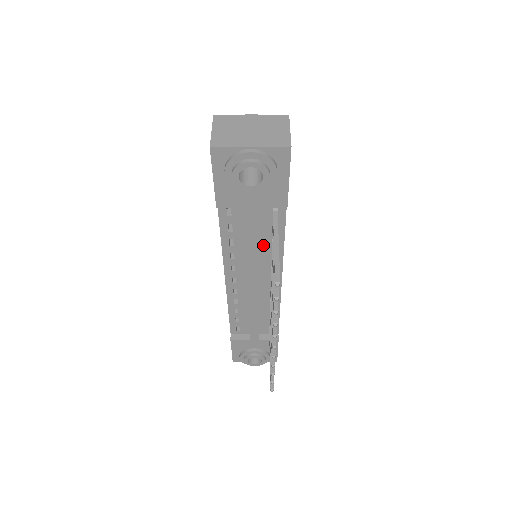
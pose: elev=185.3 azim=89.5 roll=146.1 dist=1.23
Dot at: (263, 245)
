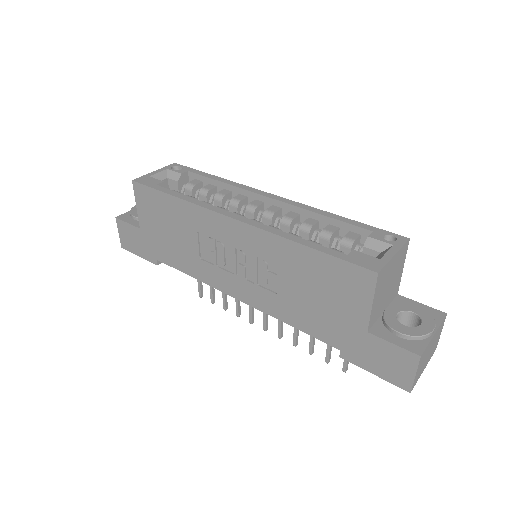
Dot at: occluded
